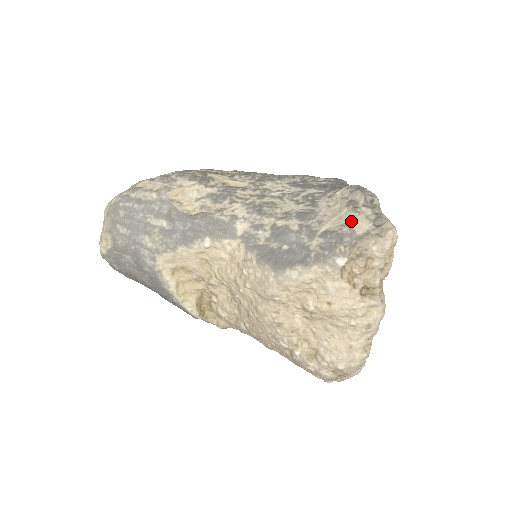
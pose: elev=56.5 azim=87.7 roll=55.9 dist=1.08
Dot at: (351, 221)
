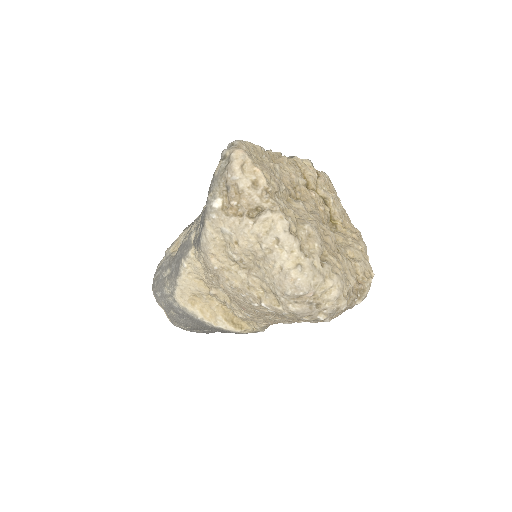
Dot at: (215, 171)
